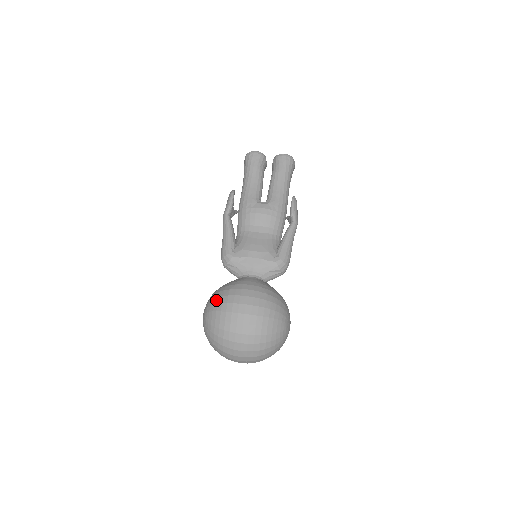
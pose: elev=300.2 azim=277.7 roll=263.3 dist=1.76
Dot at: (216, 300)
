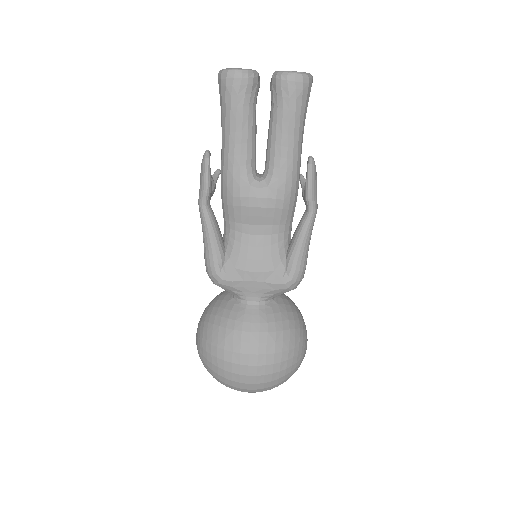
Dot at: (209, 348)
